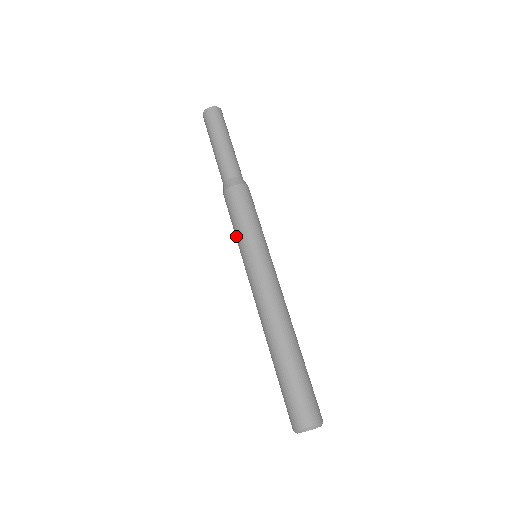
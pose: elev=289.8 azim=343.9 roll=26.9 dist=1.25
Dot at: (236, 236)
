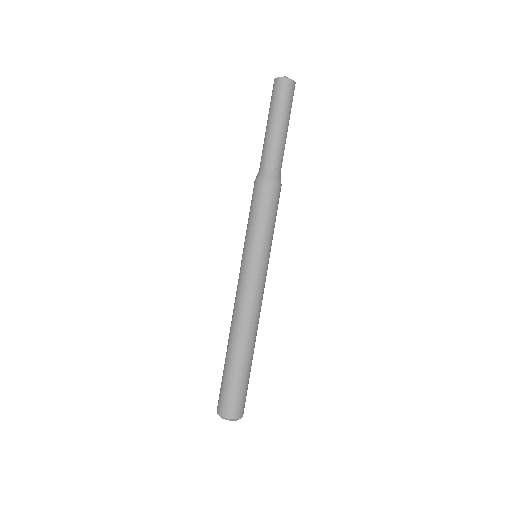
Dot at: occluded
